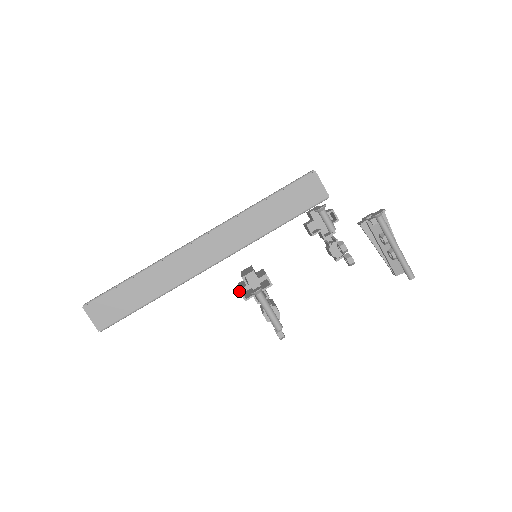
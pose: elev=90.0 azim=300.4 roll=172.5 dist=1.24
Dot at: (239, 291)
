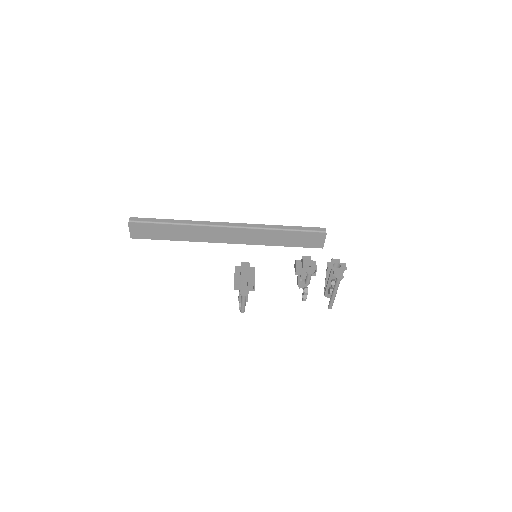
Dot at: (234, 285)
